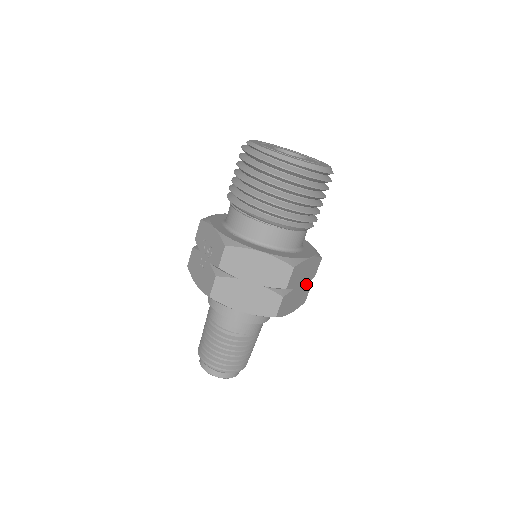
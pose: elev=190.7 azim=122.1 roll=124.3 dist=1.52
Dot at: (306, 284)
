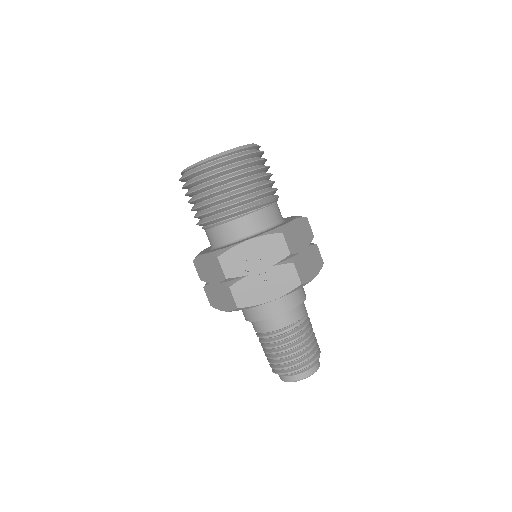
Dot at: occluded
